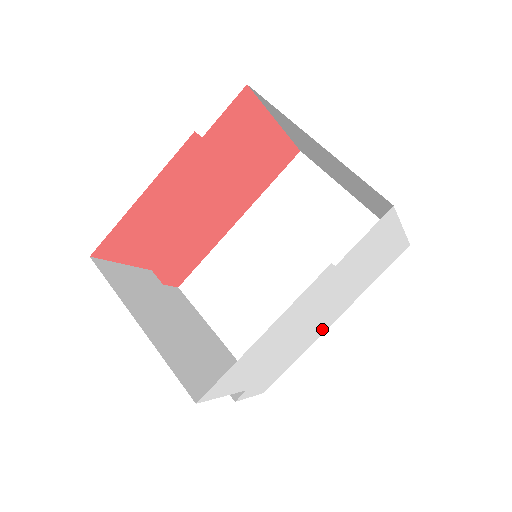
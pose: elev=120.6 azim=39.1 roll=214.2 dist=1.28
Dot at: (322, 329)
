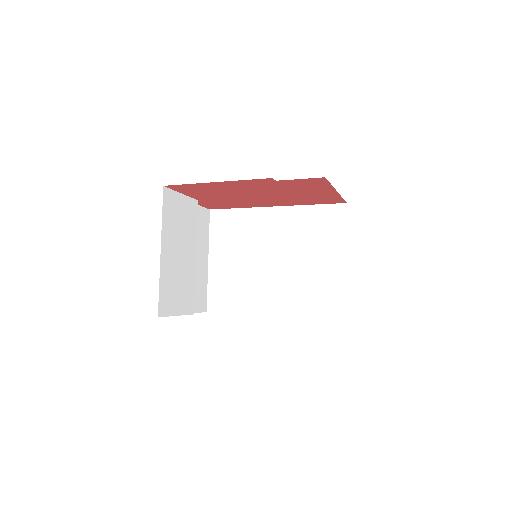
Dot at: occluded
